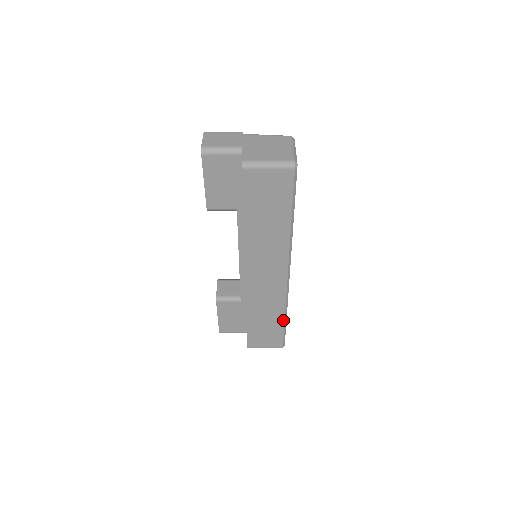
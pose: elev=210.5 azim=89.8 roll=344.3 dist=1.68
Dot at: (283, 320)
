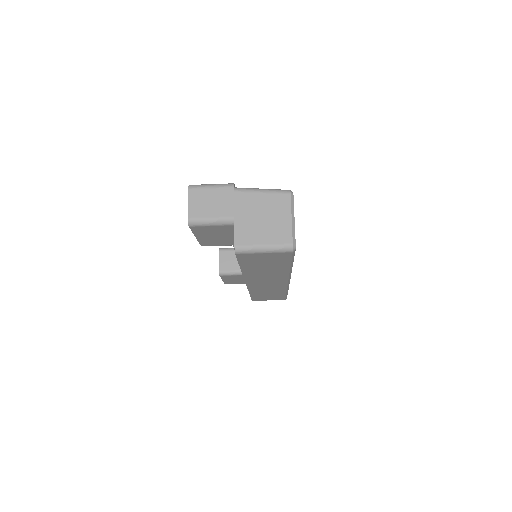
Dot at: (285, 293)
